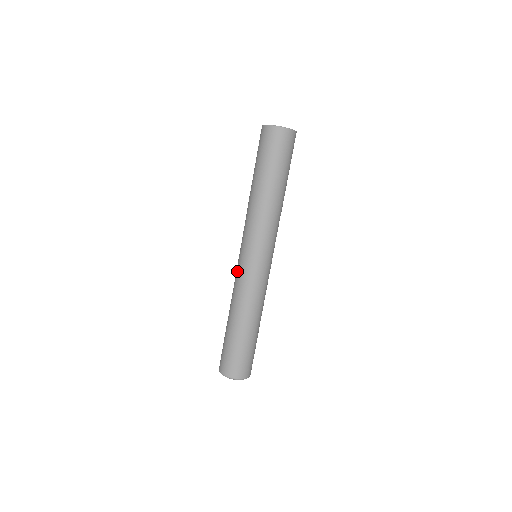
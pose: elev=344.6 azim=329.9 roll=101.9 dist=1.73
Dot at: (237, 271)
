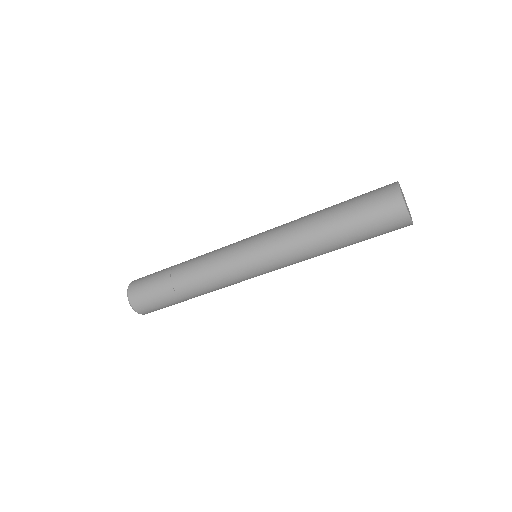
Dot at: (230, 244)
